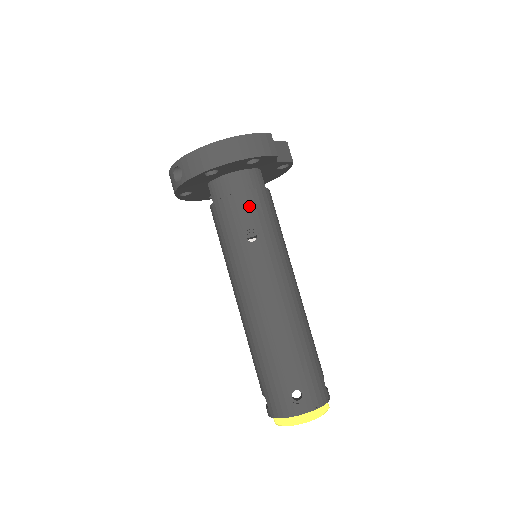
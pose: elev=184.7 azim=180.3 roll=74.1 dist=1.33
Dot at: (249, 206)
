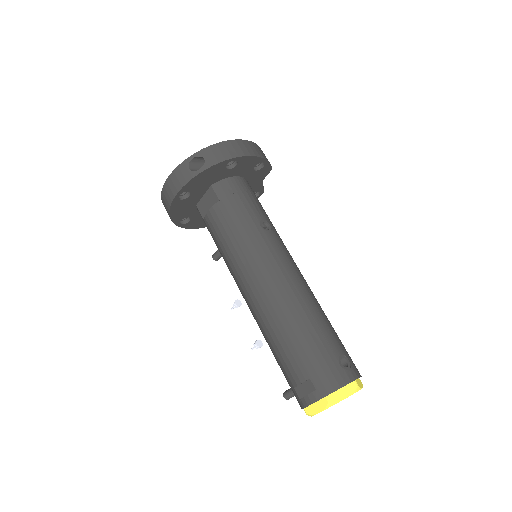
Dot at: (256, 203)
